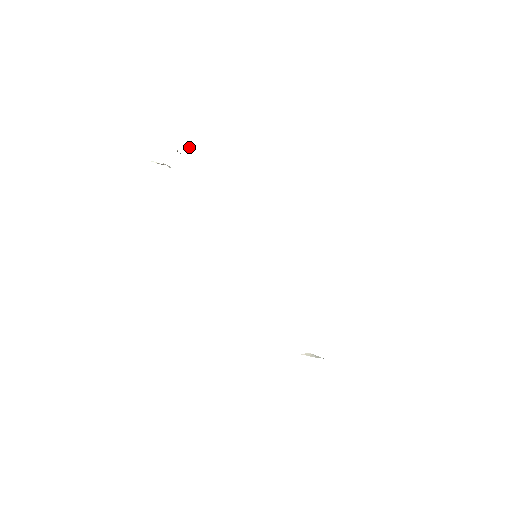
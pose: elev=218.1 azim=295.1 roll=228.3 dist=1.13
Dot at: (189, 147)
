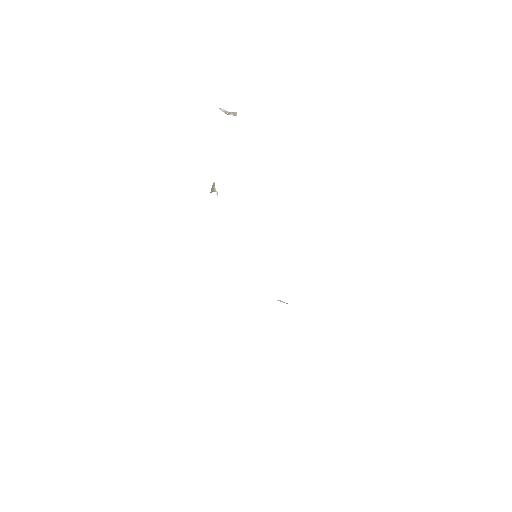
Dot at: occluded
